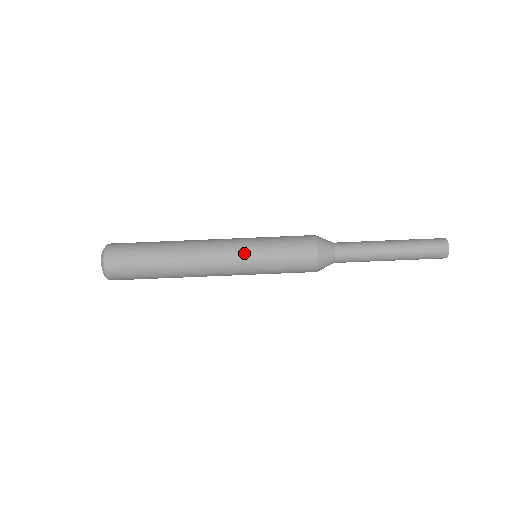
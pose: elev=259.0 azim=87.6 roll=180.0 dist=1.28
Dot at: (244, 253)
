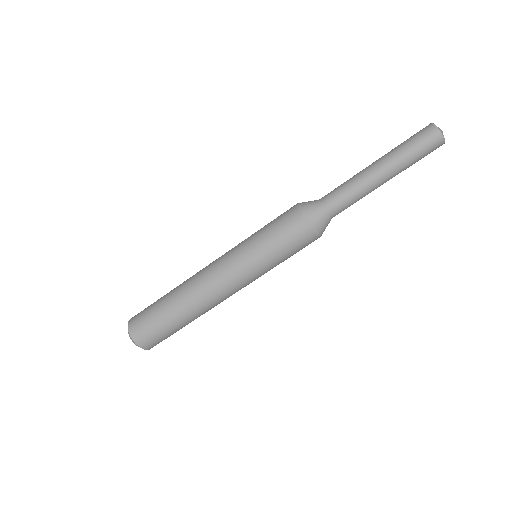
Dot at: (249, 274)
